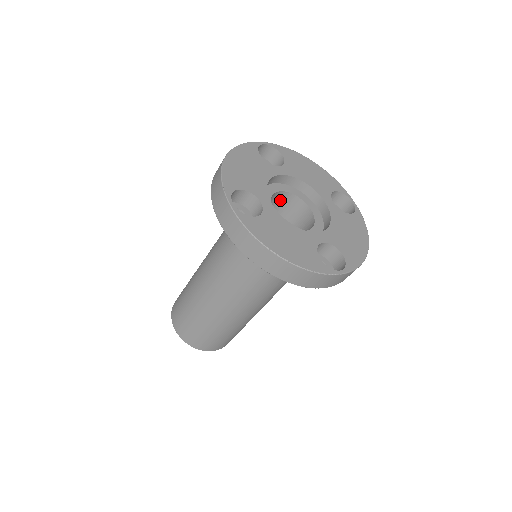
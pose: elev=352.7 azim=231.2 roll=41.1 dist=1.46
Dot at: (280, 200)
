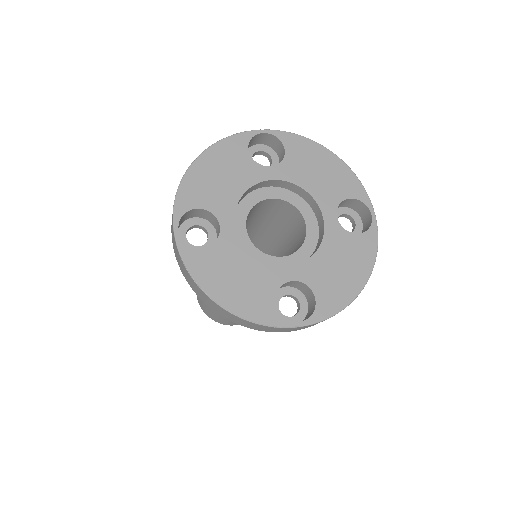
Dot at: (274, 205)
